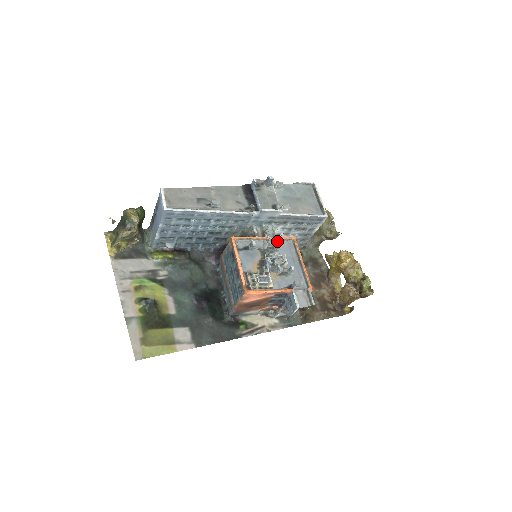
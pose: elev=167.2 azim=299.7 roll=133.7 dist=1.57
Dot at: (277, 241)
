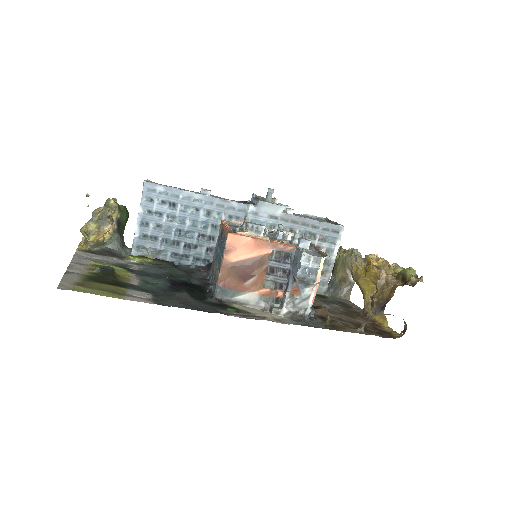
Dot at: occluded
